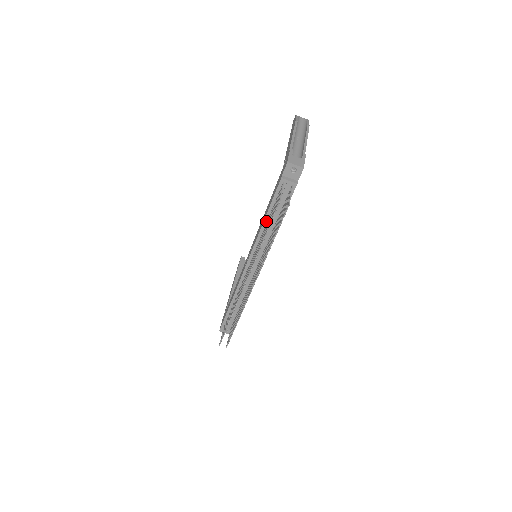
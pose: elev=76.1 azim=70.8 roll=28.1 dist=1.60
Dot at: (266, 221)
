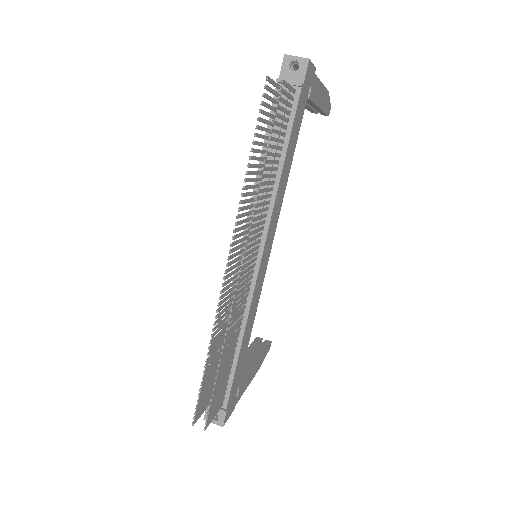
Dot at: (262, 166)
